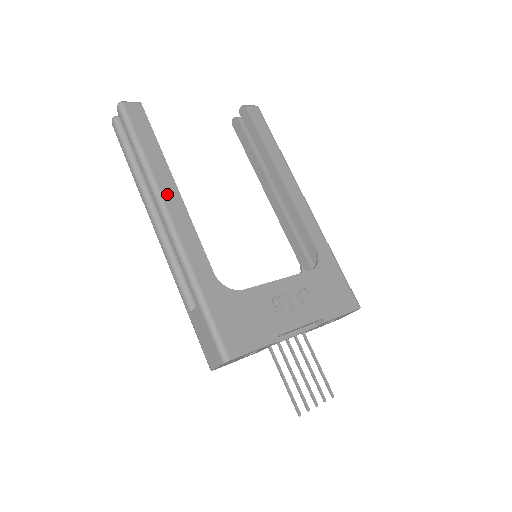
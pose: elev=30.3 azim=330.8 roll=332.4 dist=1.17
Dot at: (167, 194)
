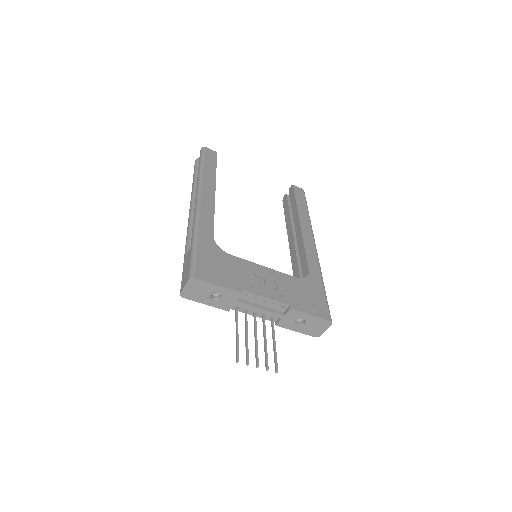
Dot at: (206, 190)
